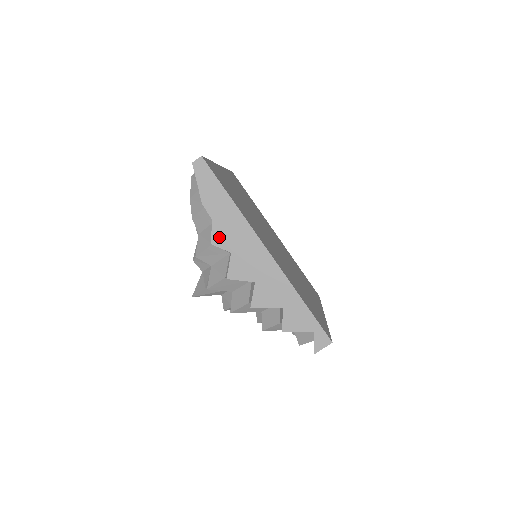
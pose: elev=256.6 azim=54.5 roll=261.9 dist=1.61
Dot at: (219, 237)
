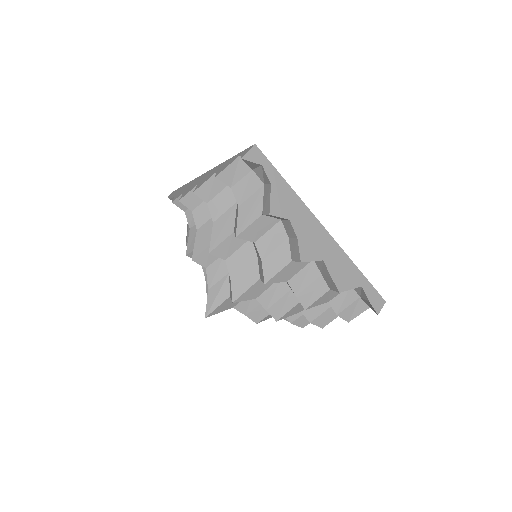
Dot at: occluded
